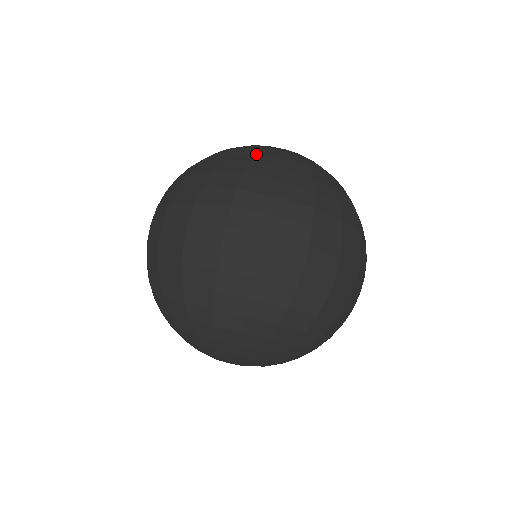
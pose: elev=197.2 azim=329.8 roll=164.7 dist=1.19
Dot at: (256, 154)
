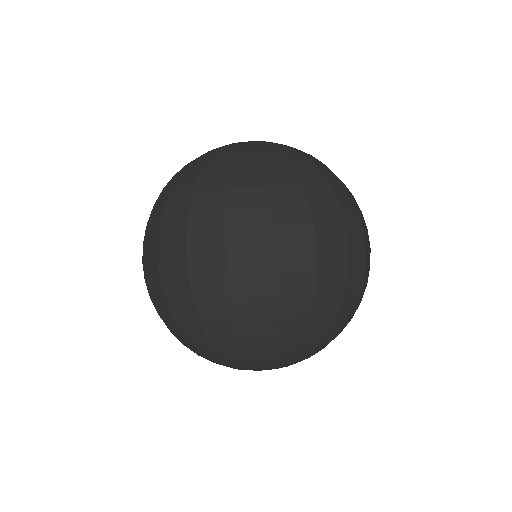
Dot at: (314, 162)
